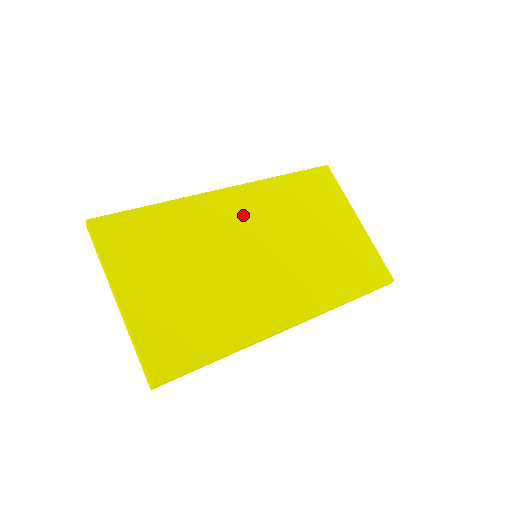
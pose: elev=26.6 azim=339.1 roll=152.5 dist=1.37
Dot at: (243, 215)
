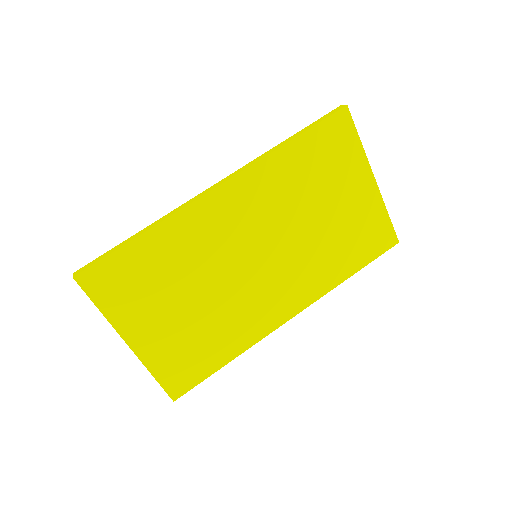
Dot at: (241, 216)
